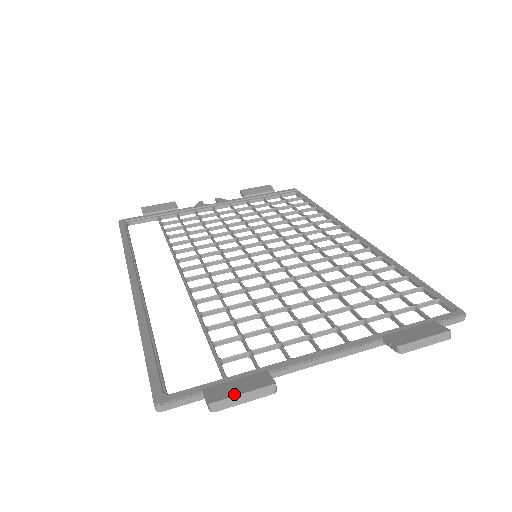
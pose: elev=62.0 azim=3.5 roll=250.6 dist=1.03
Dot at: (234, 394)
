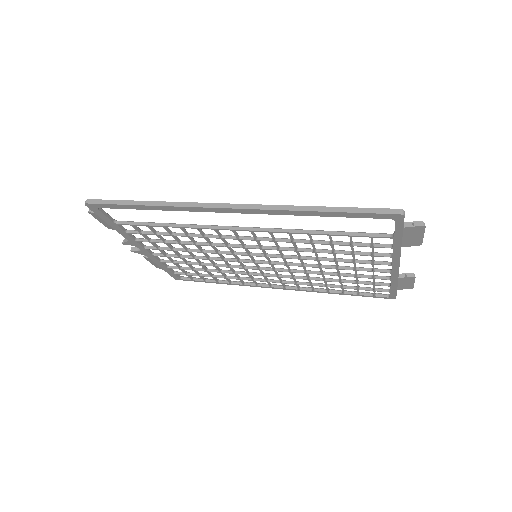
Dot at: occluded
